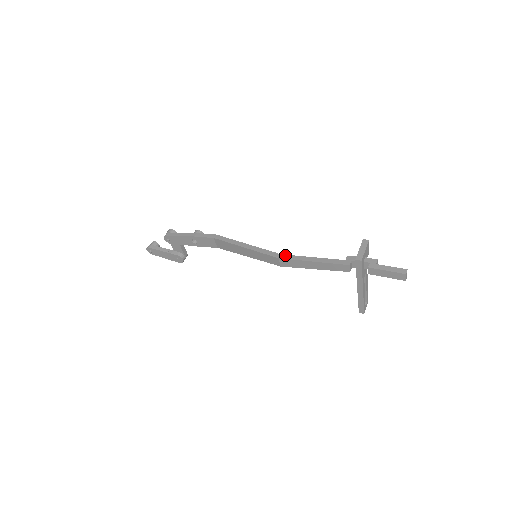
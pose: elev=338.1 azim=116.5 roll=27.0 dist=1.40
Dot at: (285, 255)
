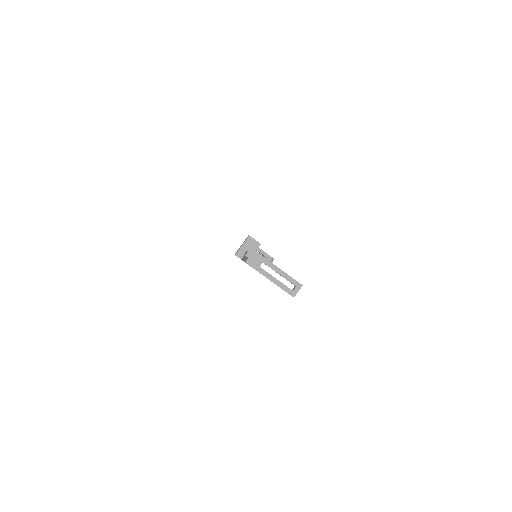
Dot at: occluded
